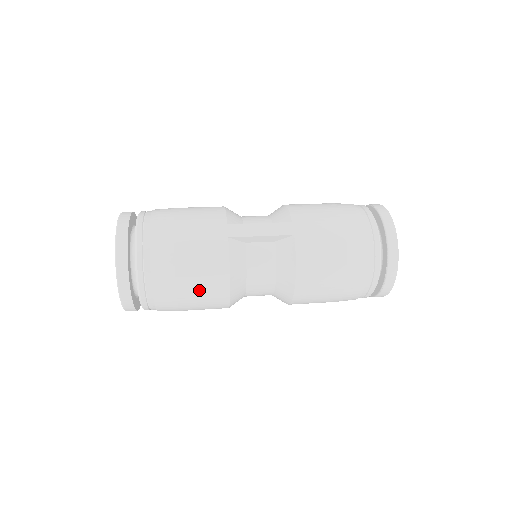
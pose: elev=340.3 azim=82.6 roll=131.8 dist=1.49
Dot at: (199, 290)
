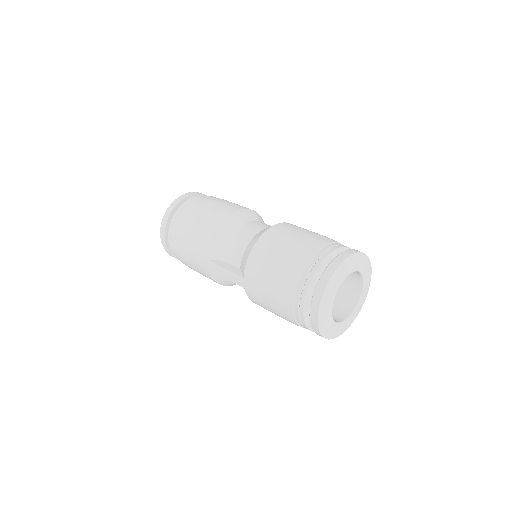
Dot at: occluded
